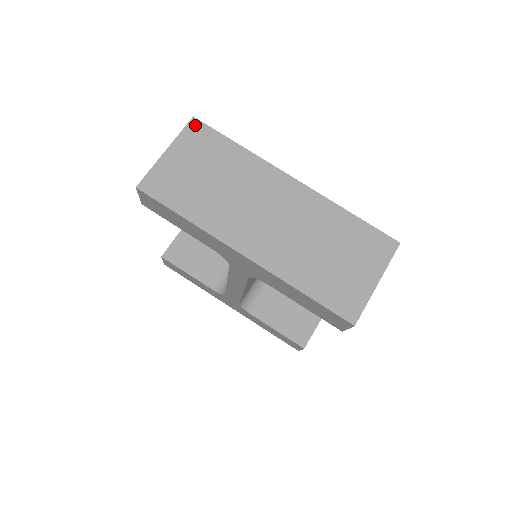
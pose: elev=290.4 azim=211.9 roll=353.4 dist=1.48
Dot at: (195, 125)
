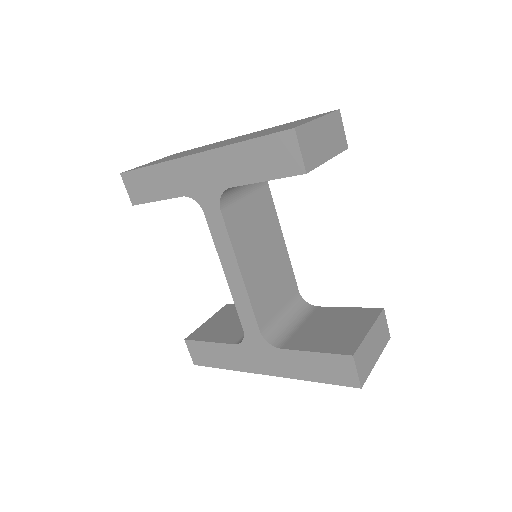
Dot at: occluded
